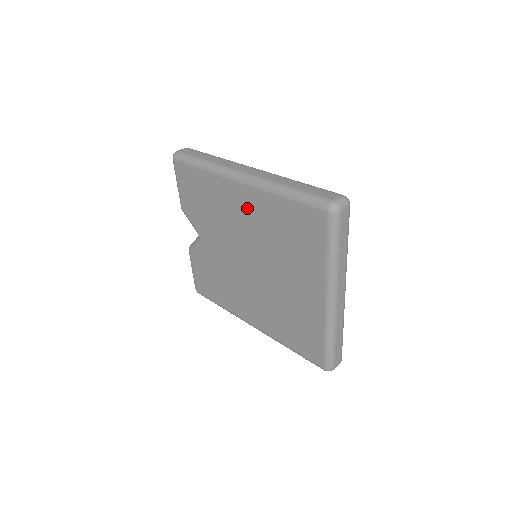
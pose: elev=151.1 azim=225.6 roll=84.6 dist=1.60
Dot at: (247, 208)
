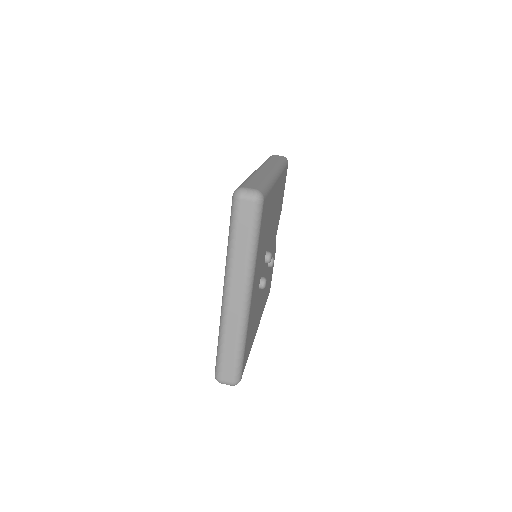
Dot at: occluded
